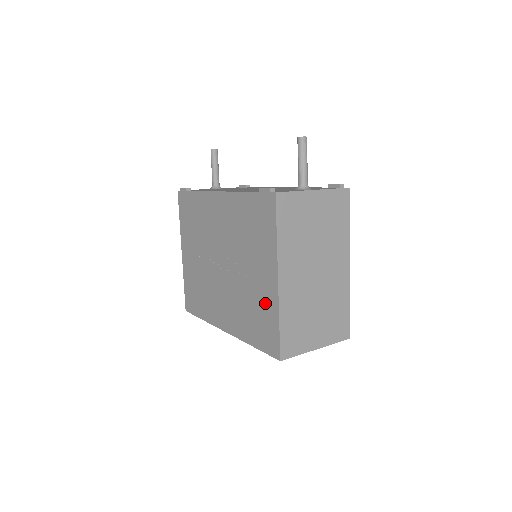
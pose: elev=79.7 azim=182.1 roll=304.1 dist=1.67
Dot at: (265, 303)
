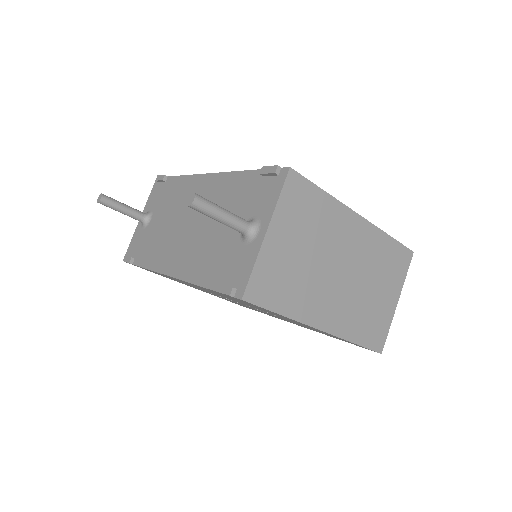
Dot at: occluded
